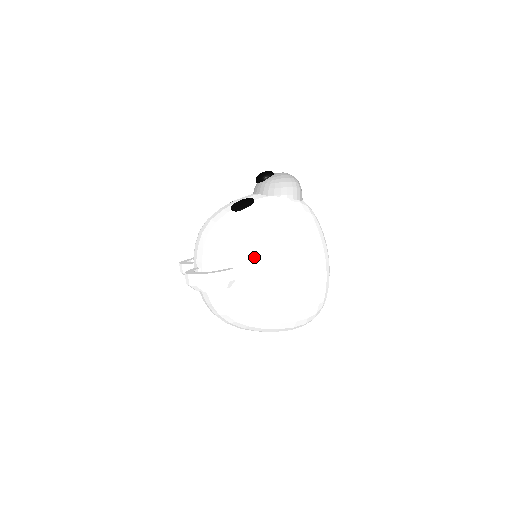
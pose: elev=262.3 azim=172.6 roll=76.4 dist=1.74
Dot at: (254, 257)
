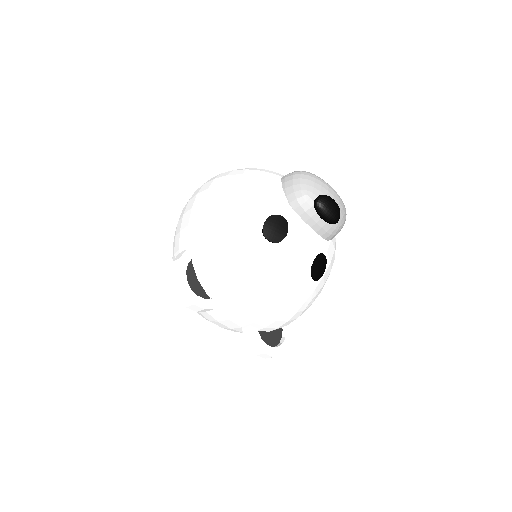
Dot at: occluded
